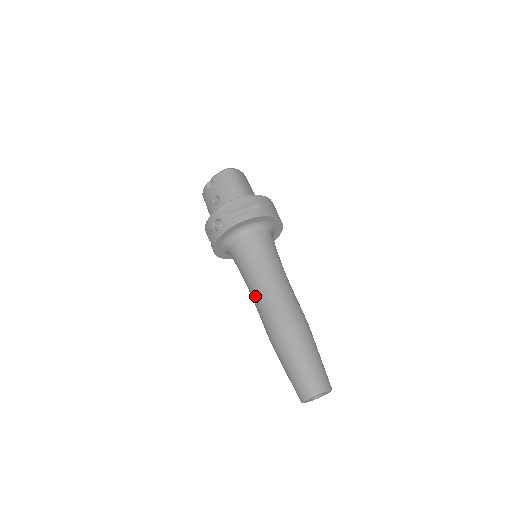
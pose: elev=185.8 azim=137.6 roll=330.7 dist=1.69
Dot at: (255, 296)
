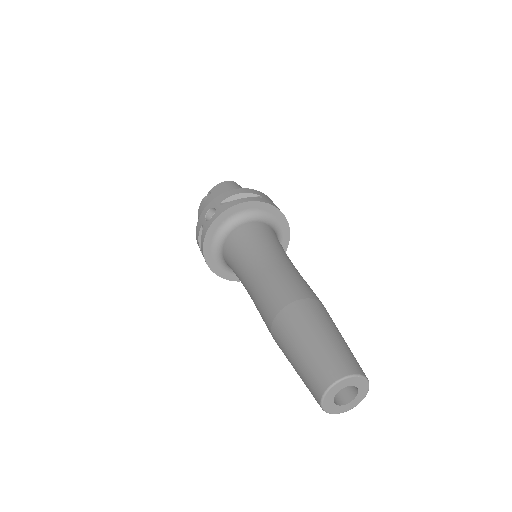
Dot at: (252, 282)
